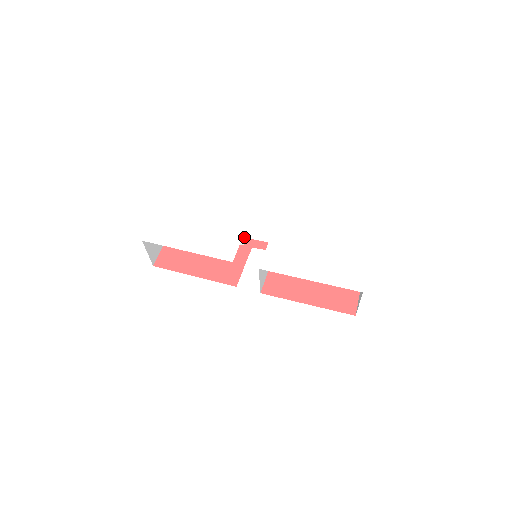
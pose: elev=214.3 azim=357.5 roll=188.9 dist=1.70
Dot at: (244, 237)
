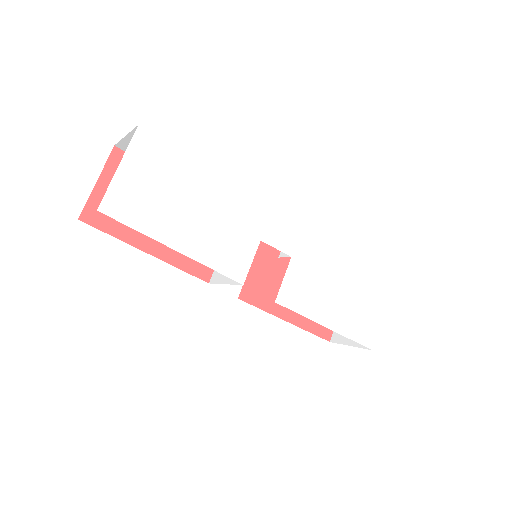
Dot at: (263, 241)
